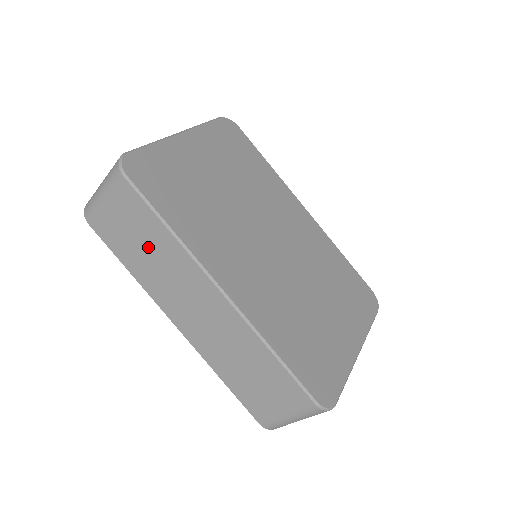
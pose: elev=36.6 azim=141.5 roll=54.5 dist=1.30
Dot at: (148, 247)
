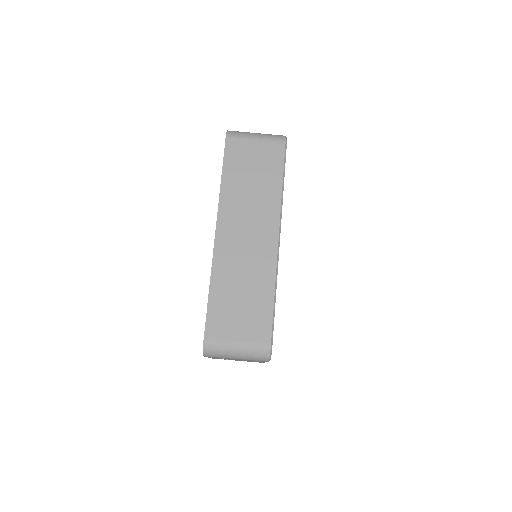
Dot at: (256, 181)
